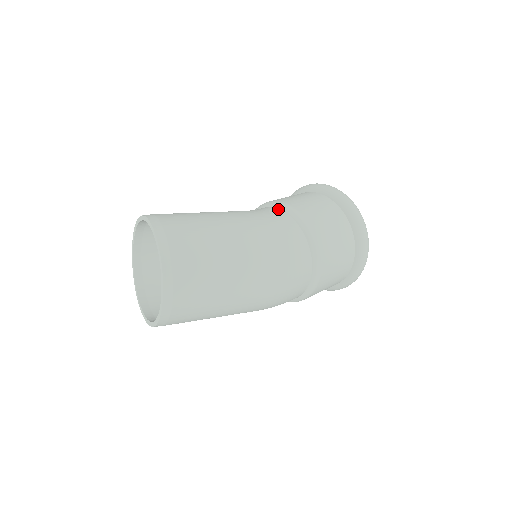
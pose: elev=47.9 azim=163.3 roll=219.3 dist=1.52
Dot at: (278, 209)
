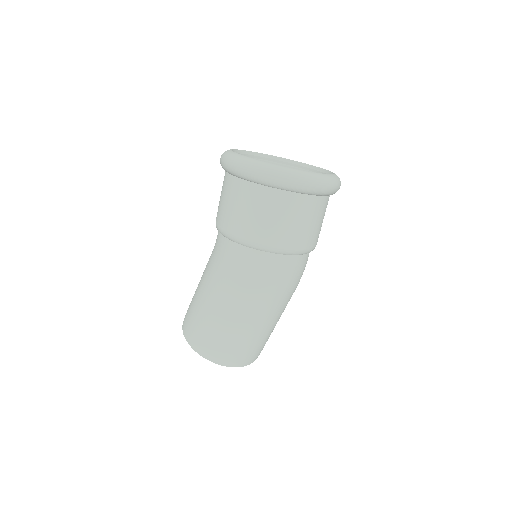
Dot at: (221, 236)
